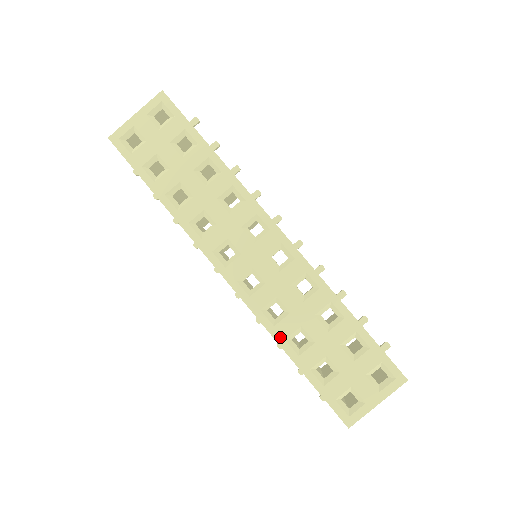
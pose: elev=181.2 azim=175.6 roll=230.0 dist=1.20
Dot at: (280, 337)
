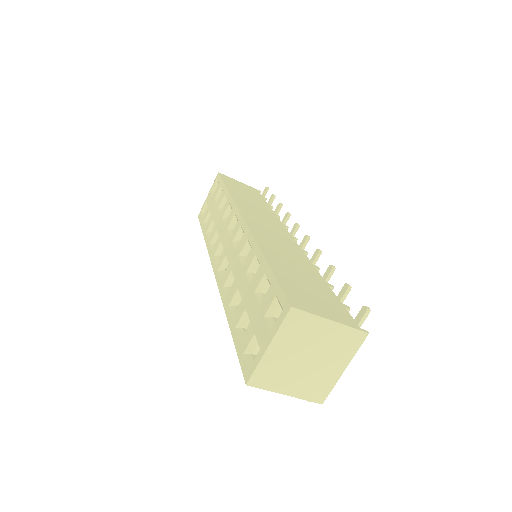
Dot at: (227, 305)
